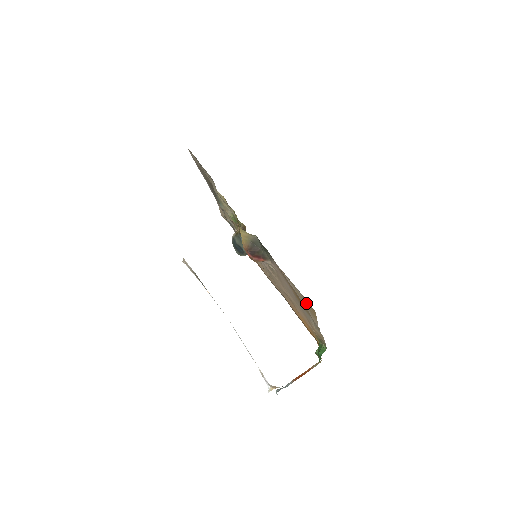
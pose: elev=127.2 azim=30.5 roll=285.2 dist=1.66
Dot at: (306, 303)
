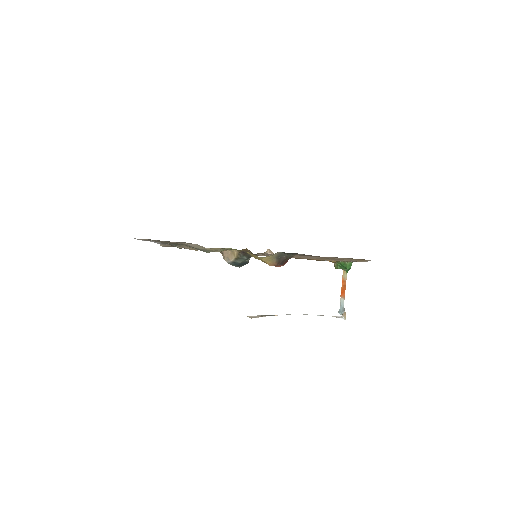
Dot at: occluded
